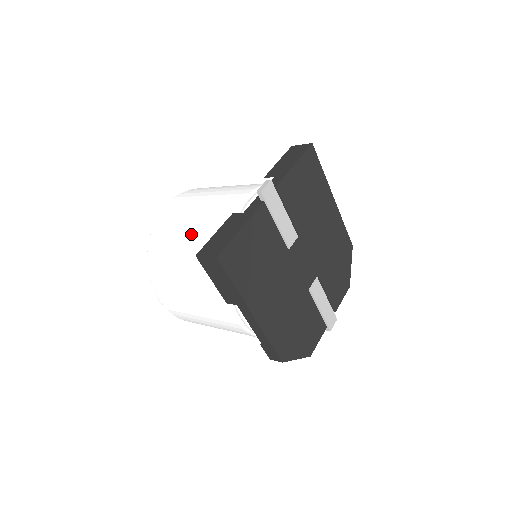
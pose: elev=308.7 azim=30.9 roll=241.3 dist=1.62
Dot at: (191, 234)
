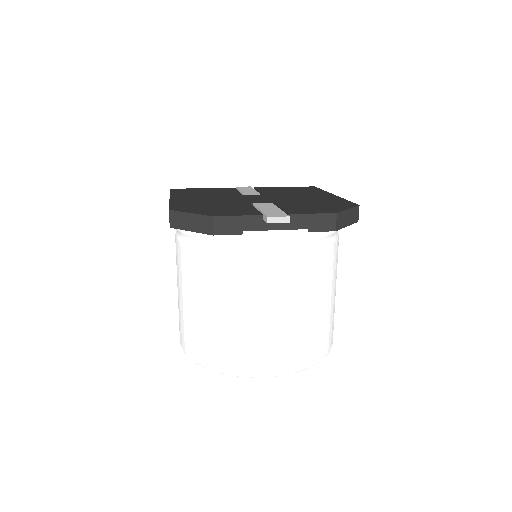
Dot at: occluded
